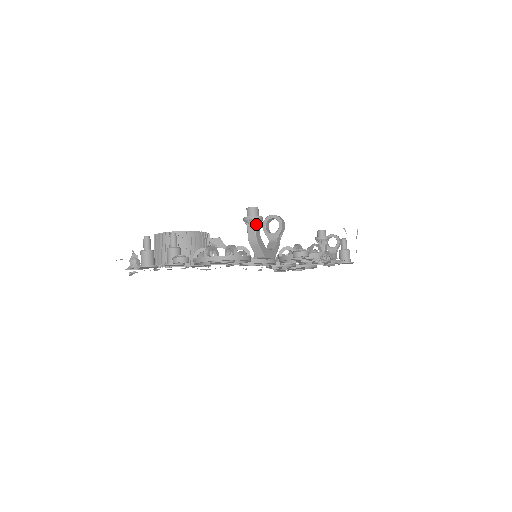
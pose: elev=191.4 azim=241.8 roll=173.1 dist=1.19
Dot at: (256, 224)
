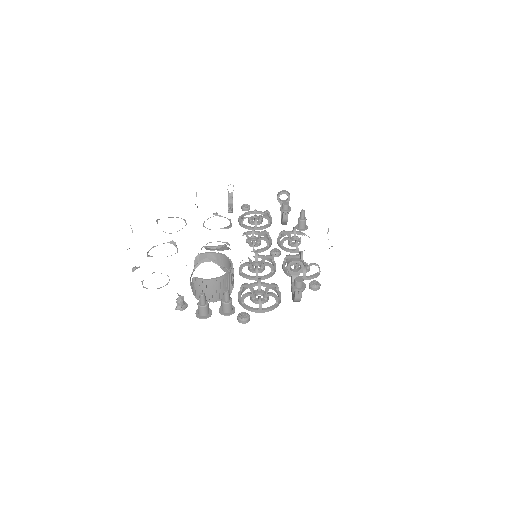
Dot at: (302, 291)
